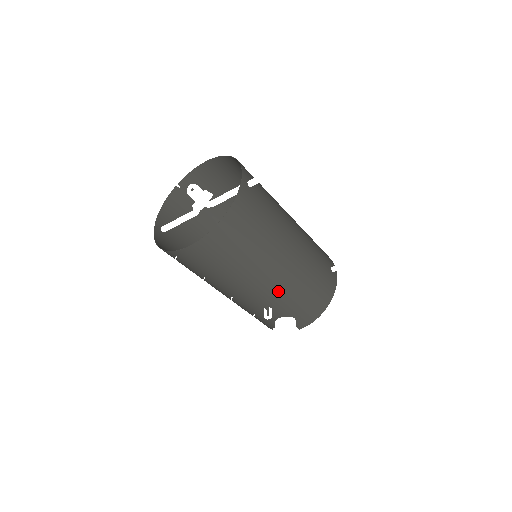
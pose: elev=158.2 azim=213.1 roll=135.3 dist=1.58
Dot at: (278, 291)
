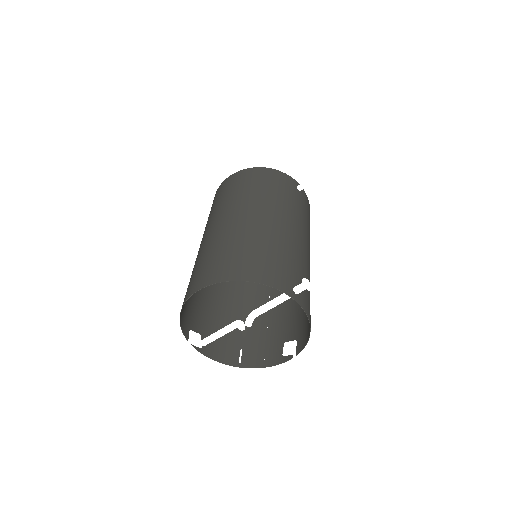
Dot at: occluded
